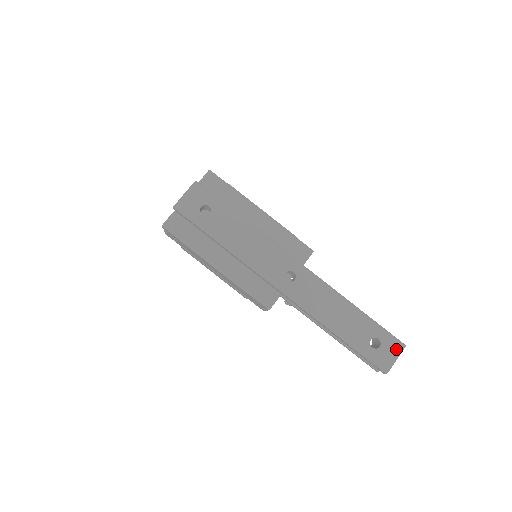
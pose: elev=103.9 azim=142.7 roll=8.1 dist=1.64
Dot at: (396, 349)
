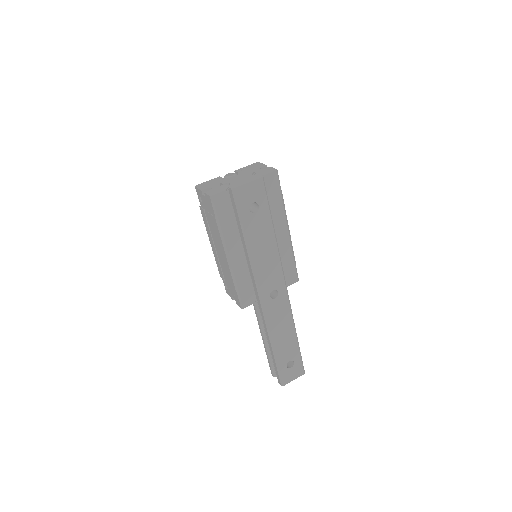
Dot at: (299, 373)
